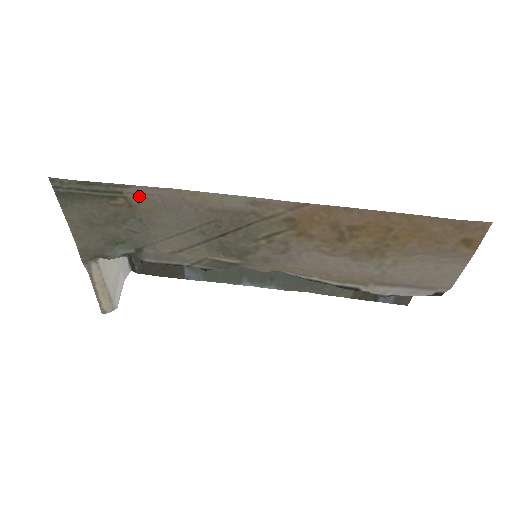
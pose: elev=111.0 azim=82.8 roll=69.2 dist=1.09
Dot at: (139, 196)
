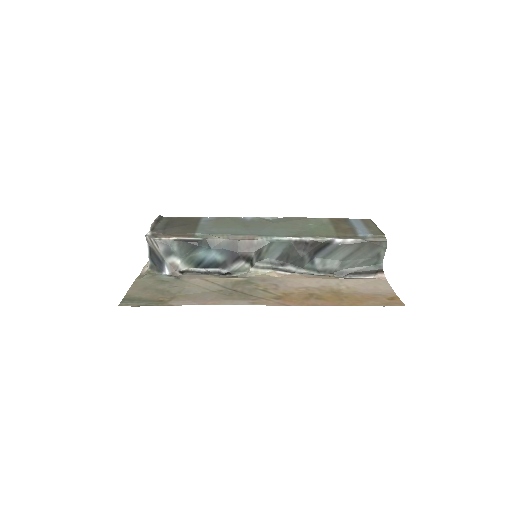
Dot at: (178, 301)
